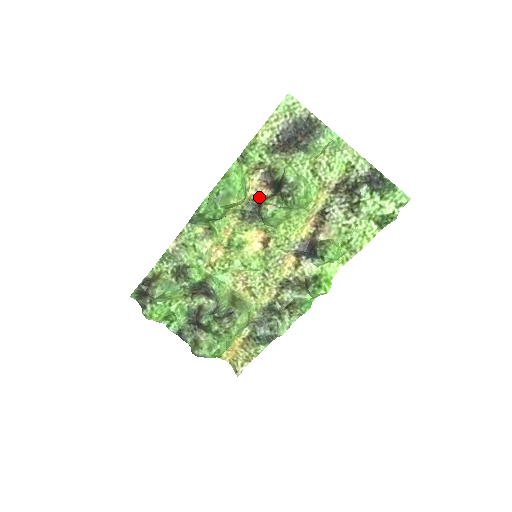
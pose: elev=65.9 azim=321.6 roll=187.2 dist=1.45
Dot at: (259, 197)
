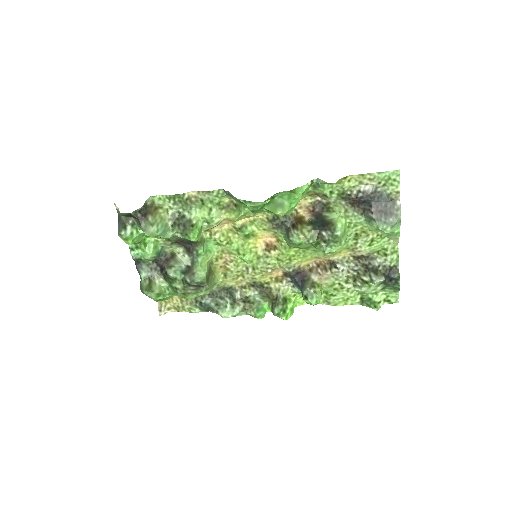
Dot at: (298, 215)
